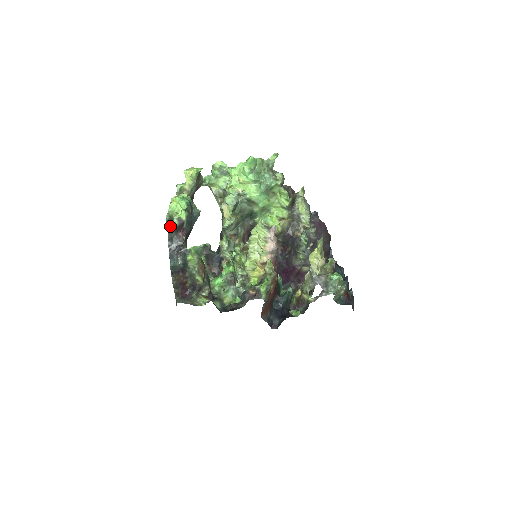
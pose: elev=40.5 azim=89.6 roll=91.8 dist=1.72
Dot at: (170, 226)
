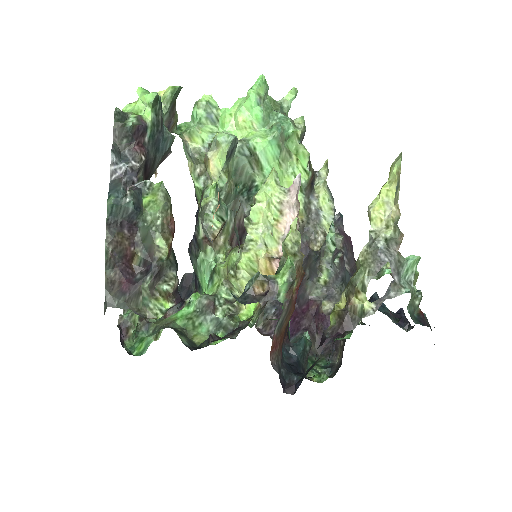
Dot at: (121, 123)
